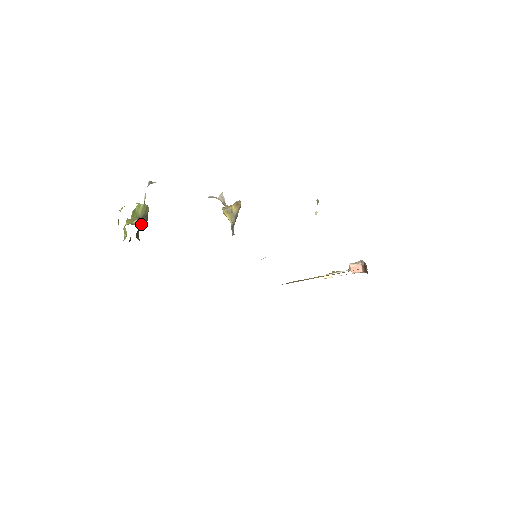
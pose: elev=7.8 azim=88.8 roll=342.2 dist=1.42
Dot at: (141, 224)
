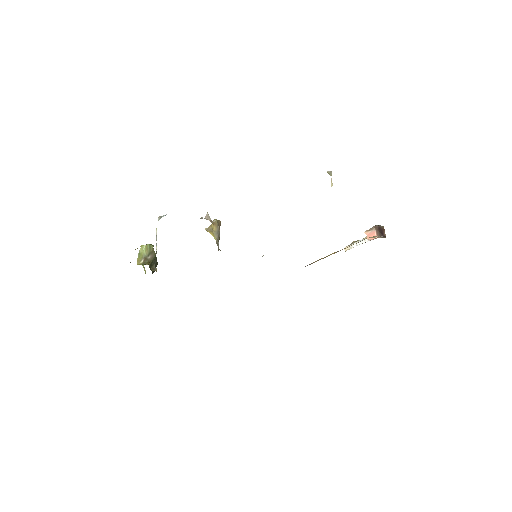
Dot at: (149, 261)
